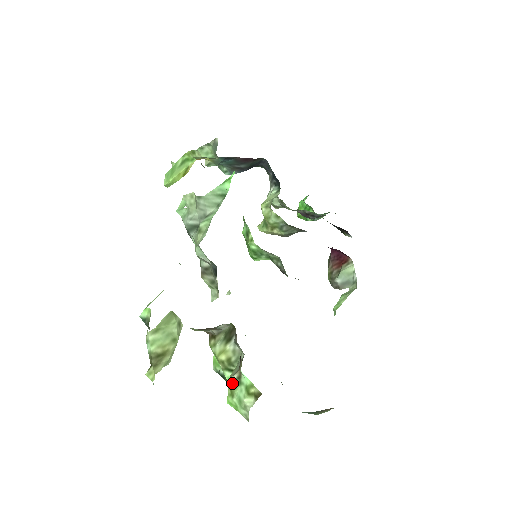
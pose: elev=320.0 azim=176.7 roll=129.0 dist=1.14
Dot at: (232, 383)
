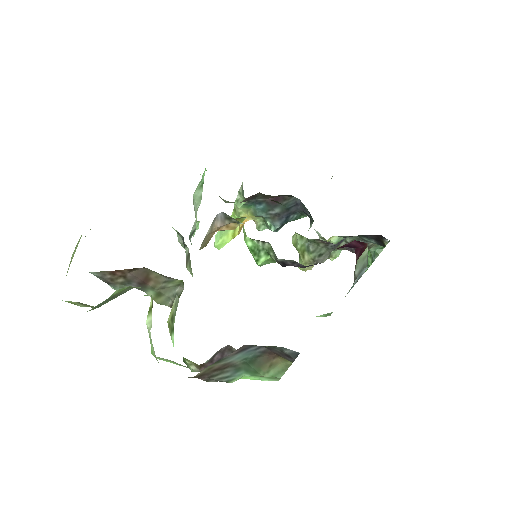
Dot at: occluded
